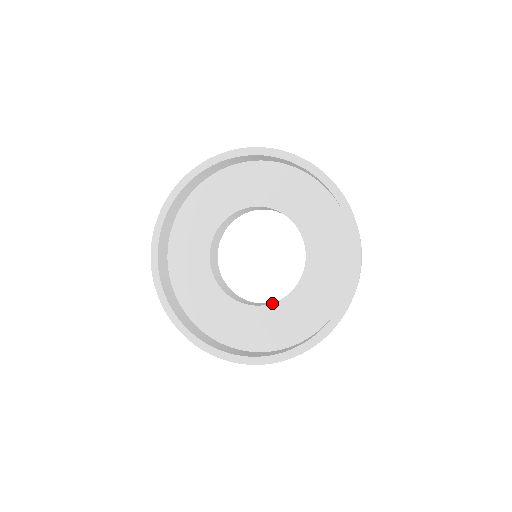
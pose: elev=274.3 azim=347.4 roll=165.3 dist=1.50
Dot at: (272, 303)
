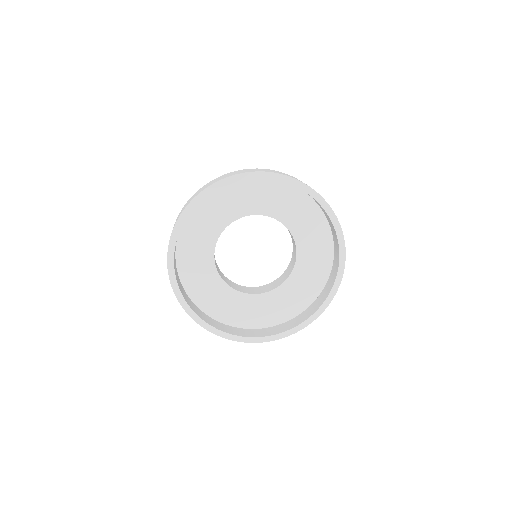
Dot at: (251, 294)
